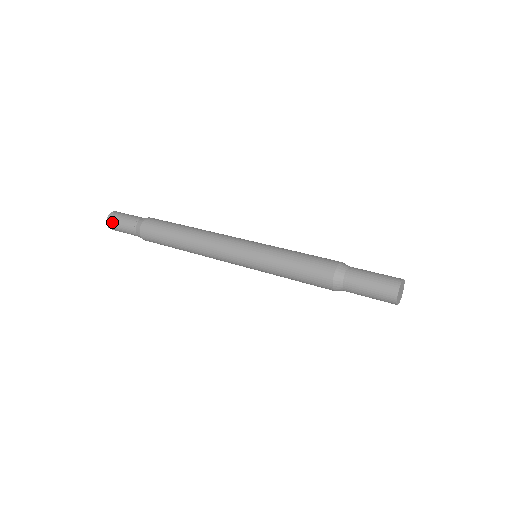
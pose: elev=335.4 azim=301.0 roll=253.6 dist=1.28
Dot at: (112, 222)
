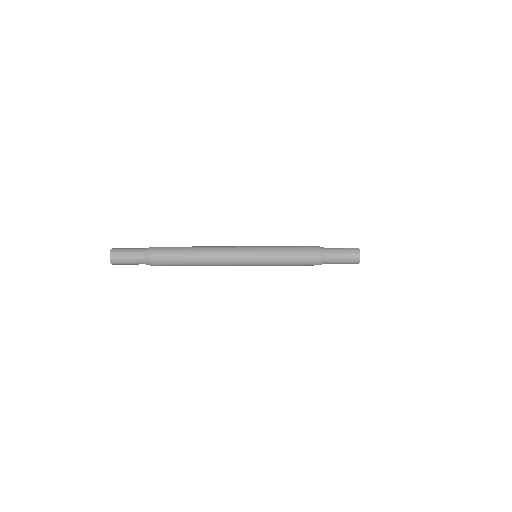
Dot at: (116, 257)
